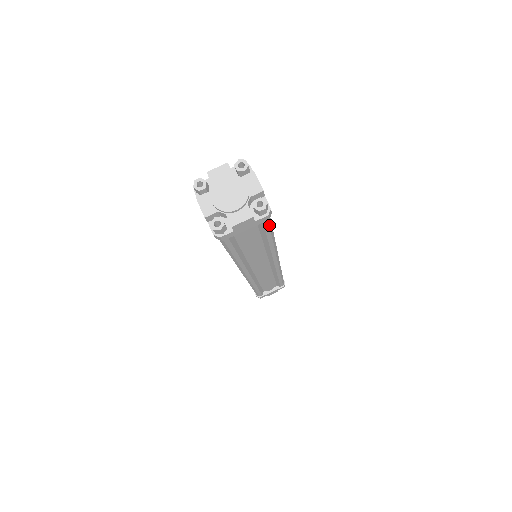
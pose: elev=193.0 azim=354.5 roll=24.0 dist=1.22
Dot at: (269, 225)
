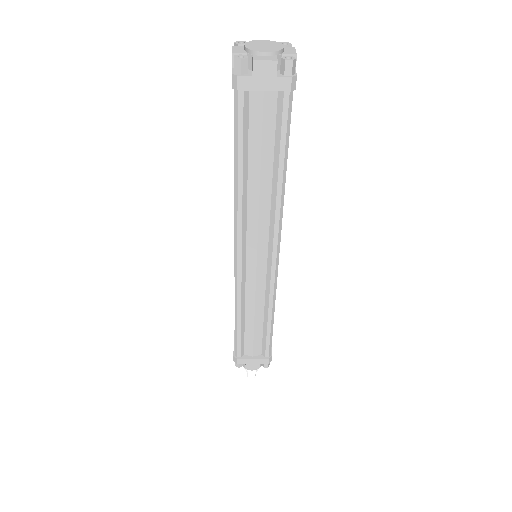
Dot at: (288, 116)
